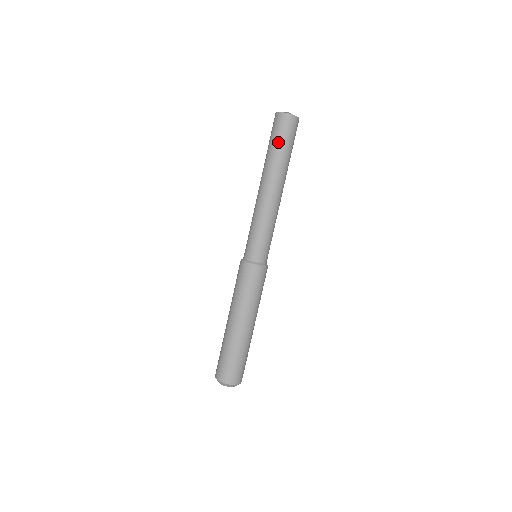
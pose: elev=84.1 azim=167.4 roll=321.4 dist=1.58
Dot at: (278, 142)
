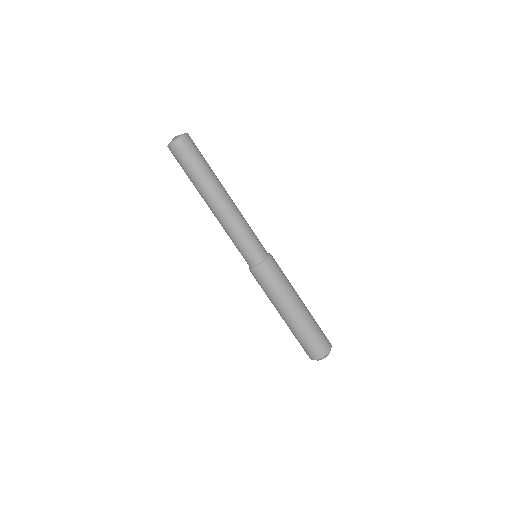
Dot at: (199, 160)
